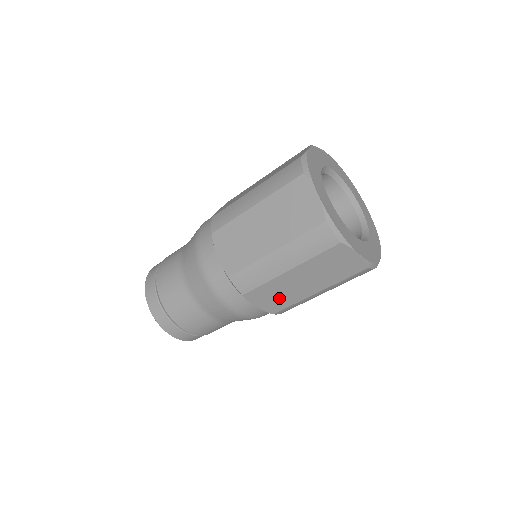
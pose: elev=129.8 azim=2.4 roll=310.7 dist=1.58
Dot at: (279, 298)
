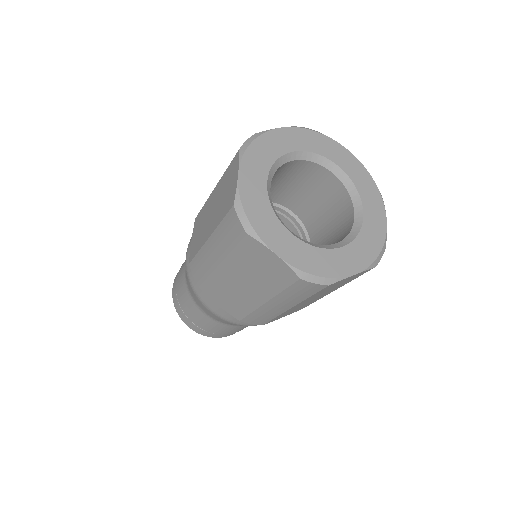
Dot at: (299, 308)
